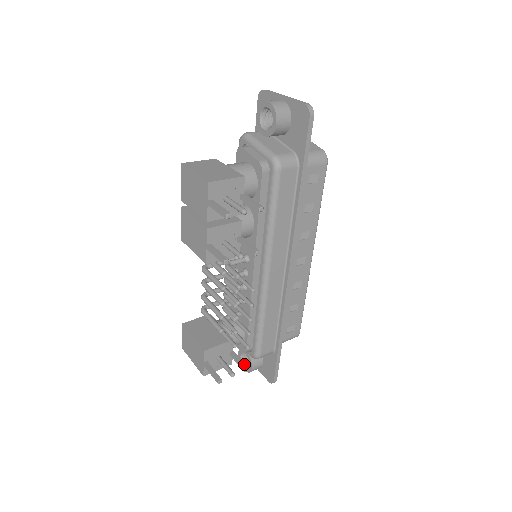
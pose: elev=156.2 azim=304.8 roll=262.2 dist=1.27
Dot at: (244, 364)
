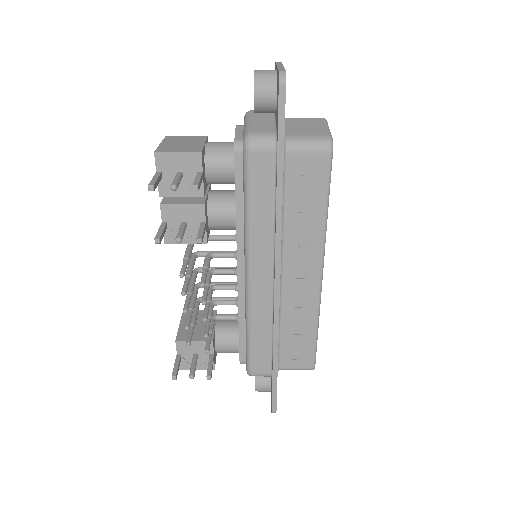
Dot at: (210, 371)
